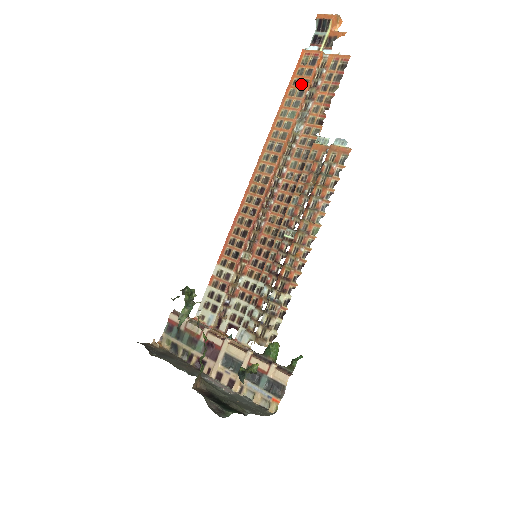
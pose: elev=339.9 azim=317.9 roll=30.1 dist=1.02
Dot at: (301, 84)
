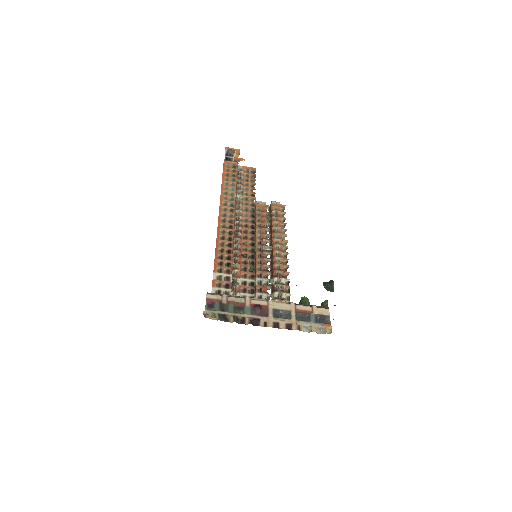
Dot at: (231, 176)
